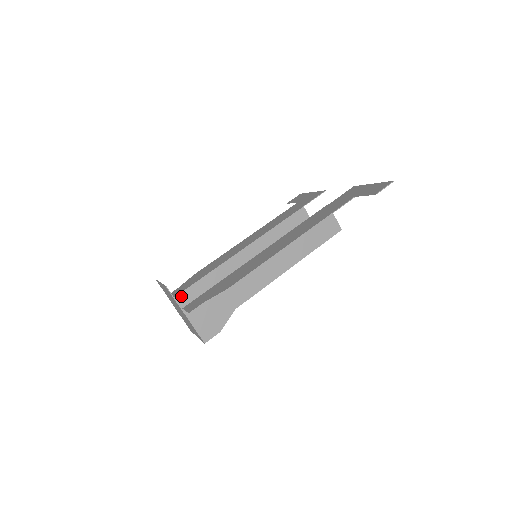
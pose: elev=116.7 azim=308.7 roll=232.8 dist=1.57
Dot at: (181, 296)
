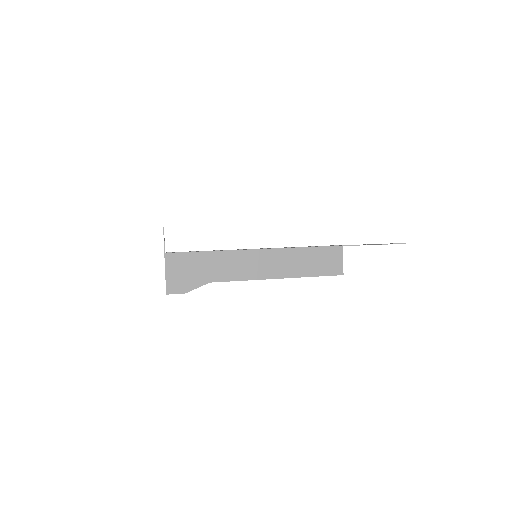
Dot at: occluded
